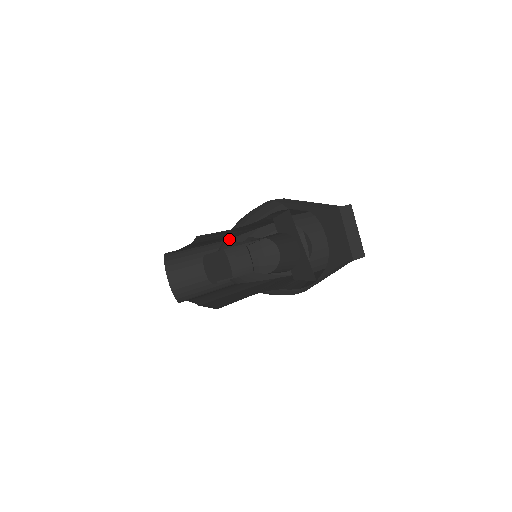
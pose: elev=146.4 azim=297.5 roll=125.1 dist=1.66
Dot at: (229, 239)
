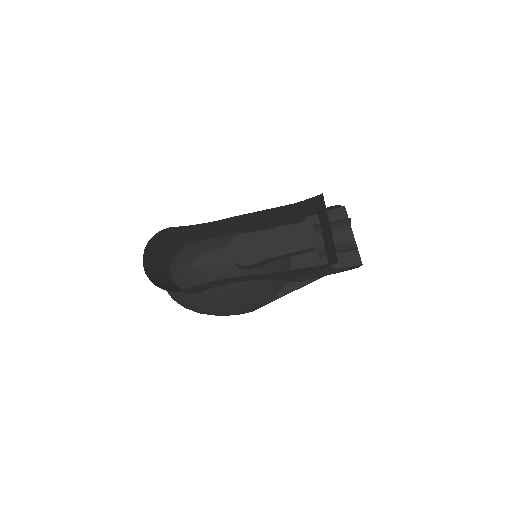
Dot at: (229, 235)
